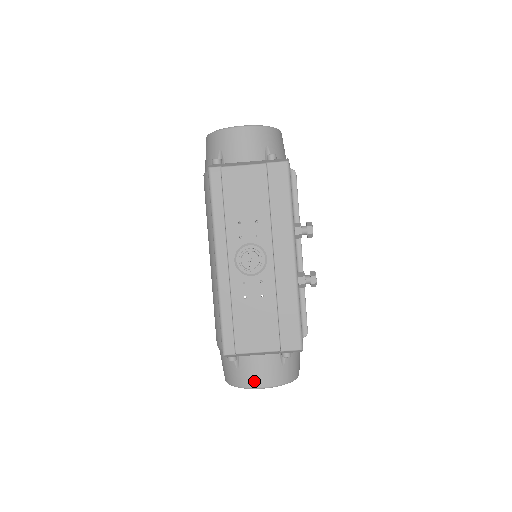
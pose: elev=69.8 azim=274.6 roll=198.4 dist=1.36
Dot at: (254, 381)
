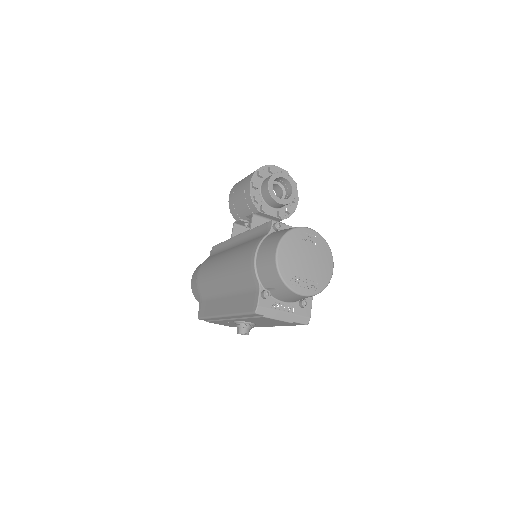
Dot at: occluded
